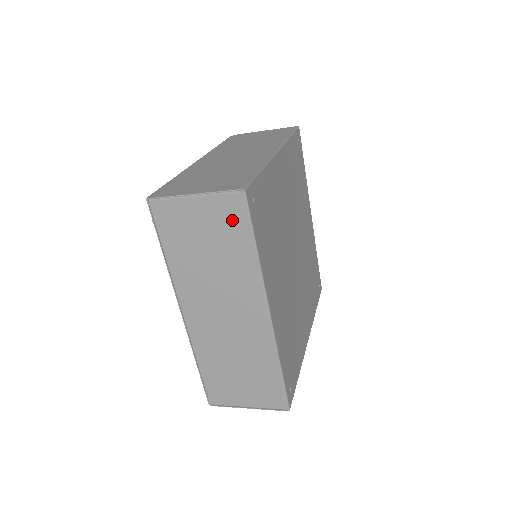
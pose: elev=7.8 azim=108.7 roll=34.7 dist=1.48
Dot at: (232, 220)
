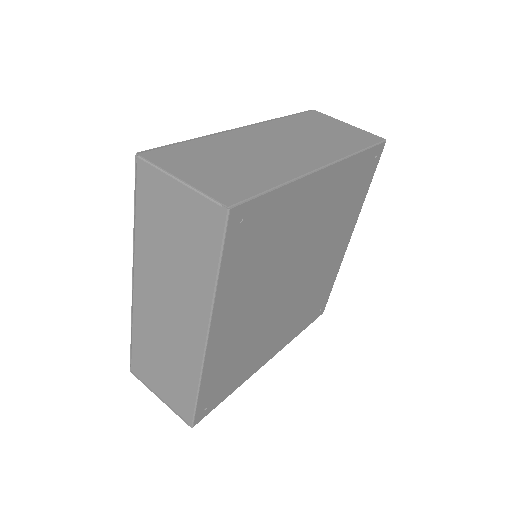
Dot at: (206, 230)
